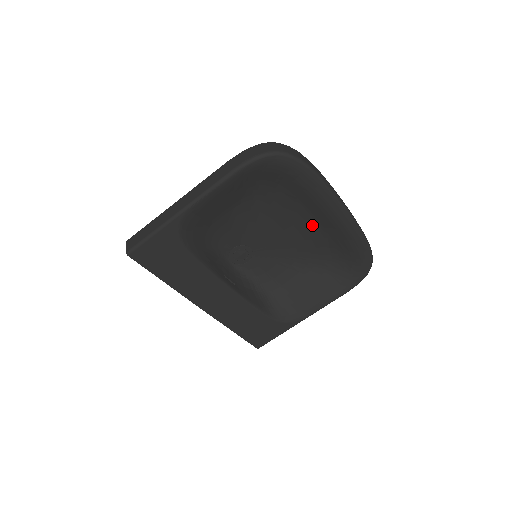
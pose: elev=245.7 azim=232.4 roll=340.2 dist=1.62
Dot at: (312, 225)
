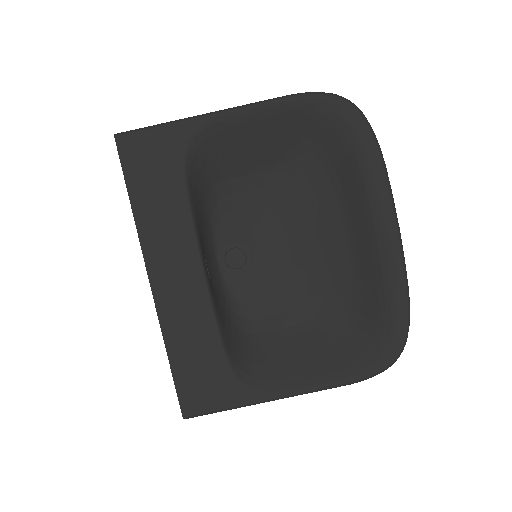
Dot at: (344, 249)
